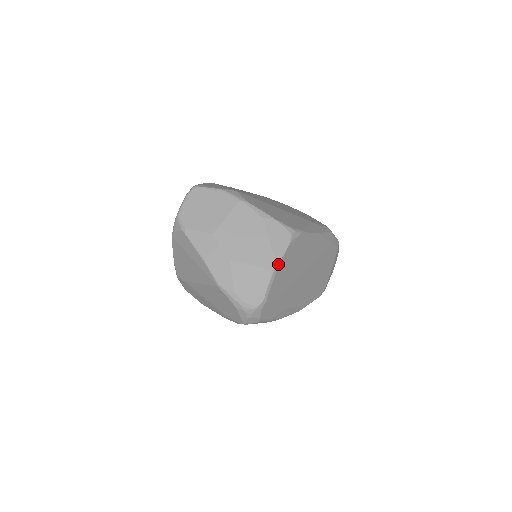
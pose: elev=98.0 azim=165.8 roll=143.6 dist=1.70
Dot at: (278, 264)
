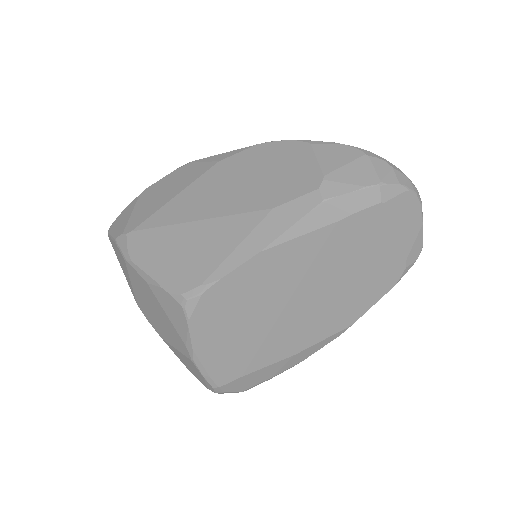
Dot at: (192, 352)
